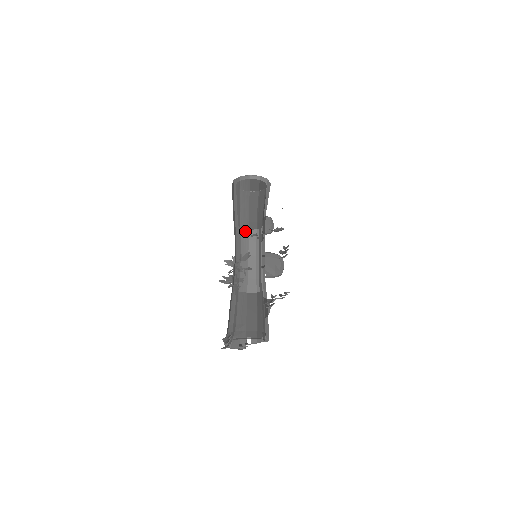
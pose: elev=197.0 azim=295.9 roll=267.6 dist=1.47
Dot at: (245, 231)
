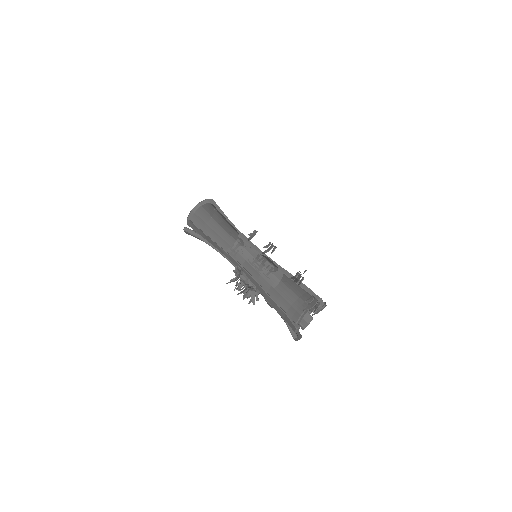
Dot at: (237, 237)
